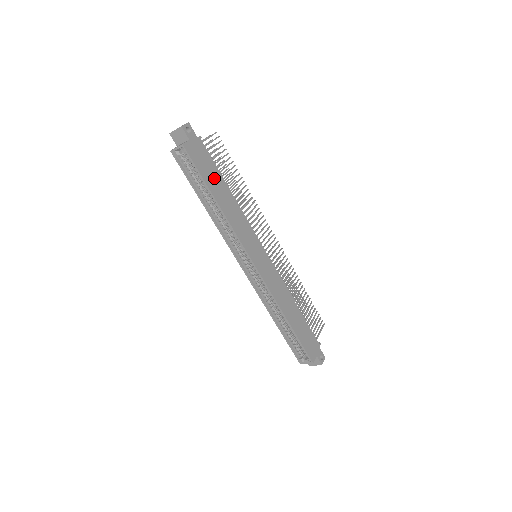
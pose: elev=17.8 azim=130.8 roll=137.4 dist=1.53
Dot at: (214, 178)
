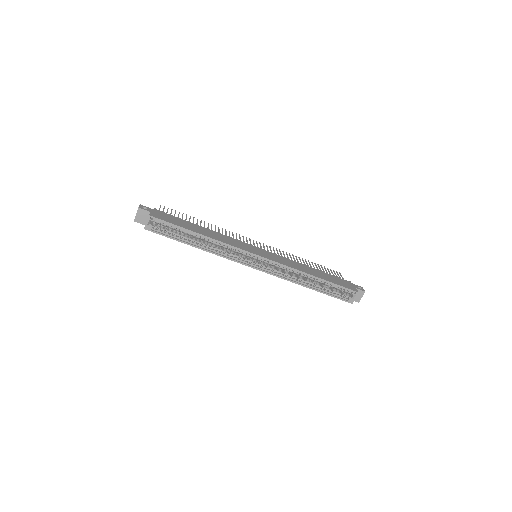
Dot at: (186, 224)
